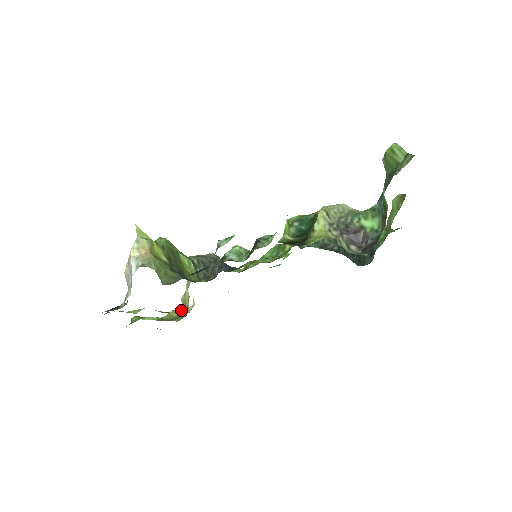
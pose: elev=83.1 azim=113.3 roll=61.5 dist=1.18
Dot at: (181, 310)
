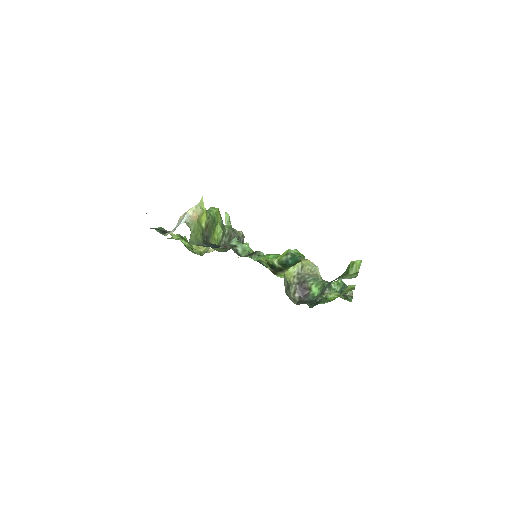
Dot at: occluded
